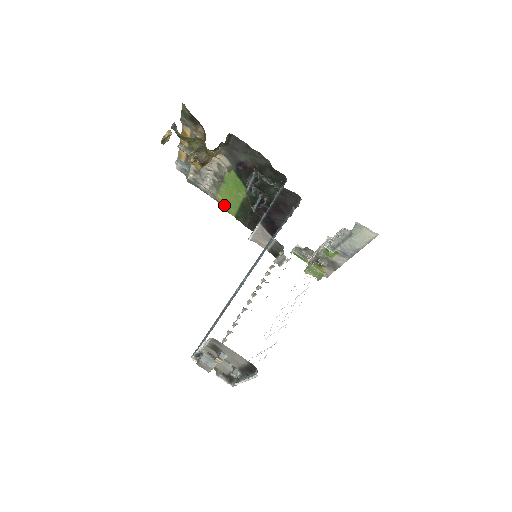
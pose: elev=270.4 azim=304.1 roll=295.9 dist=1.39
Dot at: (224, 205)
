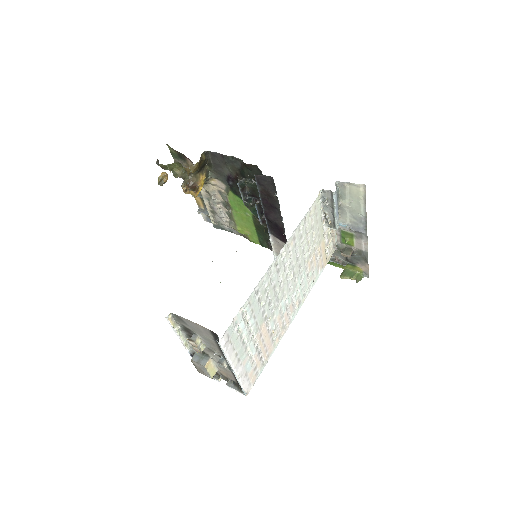
Dot at: (247, 236)
